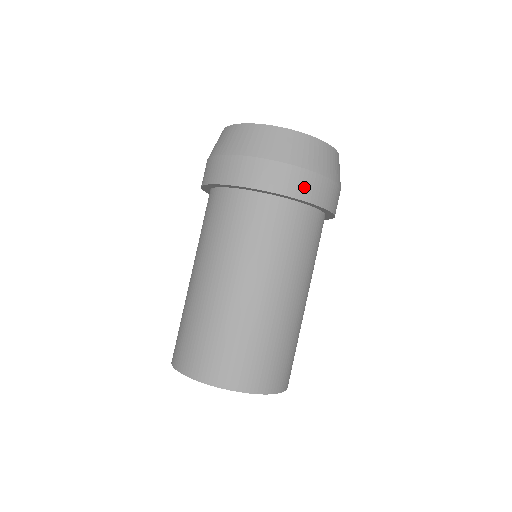
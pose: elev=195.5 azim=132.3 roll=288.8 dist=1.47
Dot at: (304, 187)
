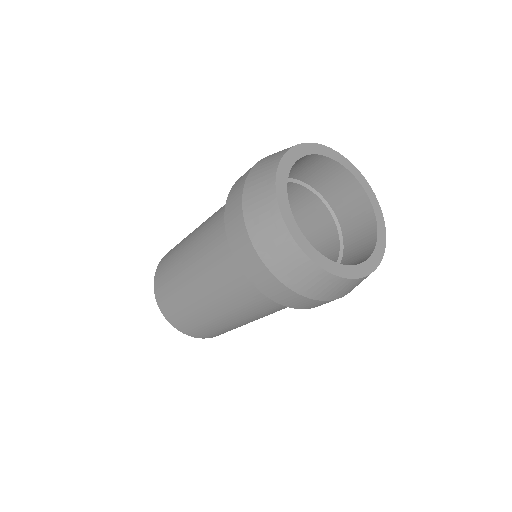
Dot at: occluded
